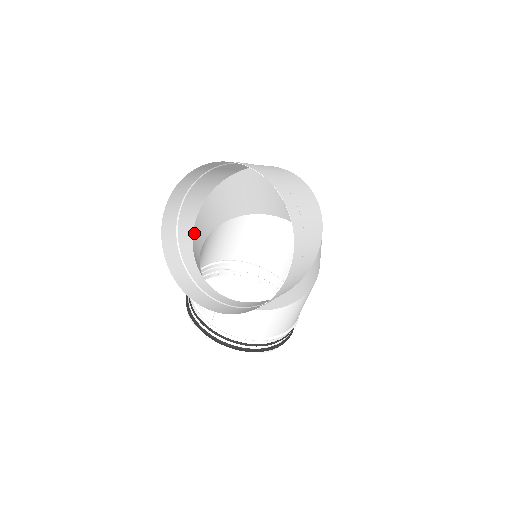
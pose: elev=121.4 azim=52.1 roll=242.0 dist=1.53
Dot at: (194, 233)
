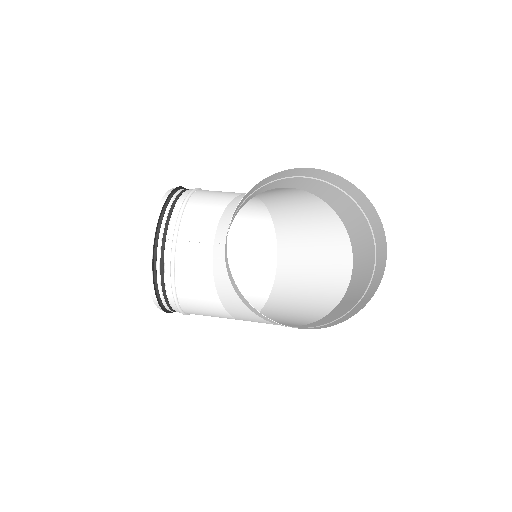
Dot at: occluded
